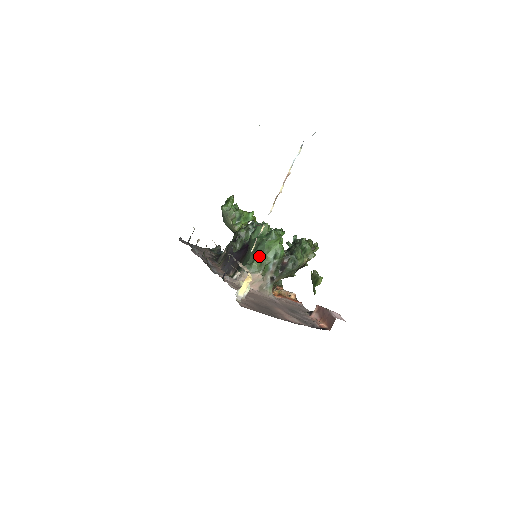
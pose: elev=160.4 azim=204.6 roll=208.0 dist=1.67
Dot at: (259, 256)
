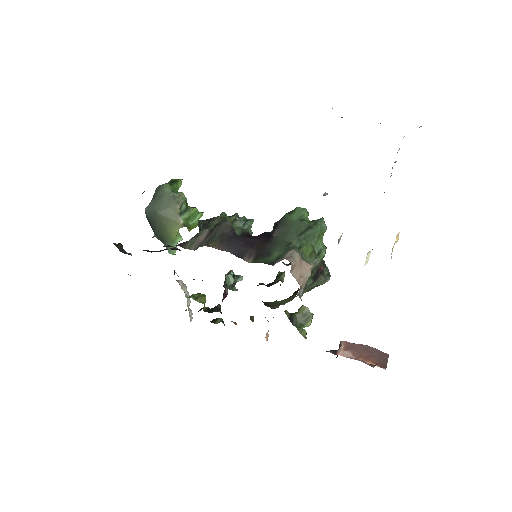
Dot at: (308, 243)
